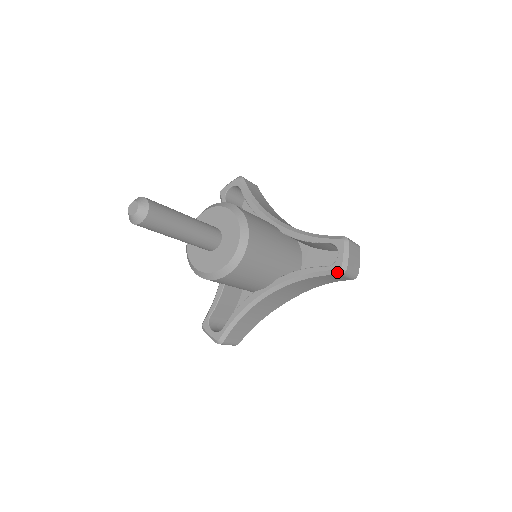
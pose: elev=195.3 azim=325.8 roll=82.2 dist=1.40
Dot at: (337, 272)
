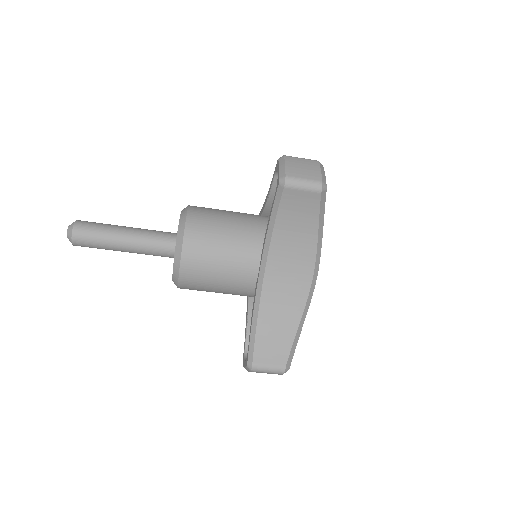
Dot at: (280, 188)
